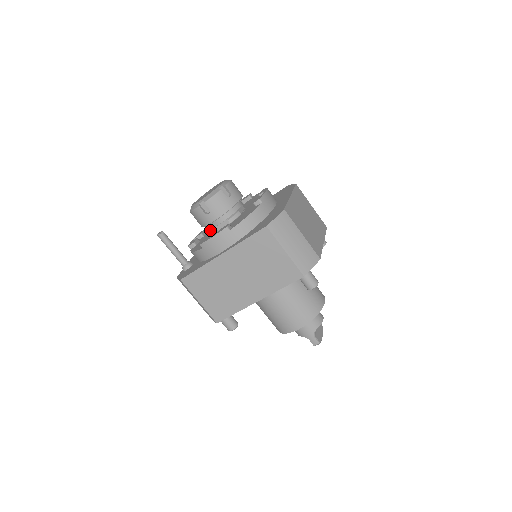
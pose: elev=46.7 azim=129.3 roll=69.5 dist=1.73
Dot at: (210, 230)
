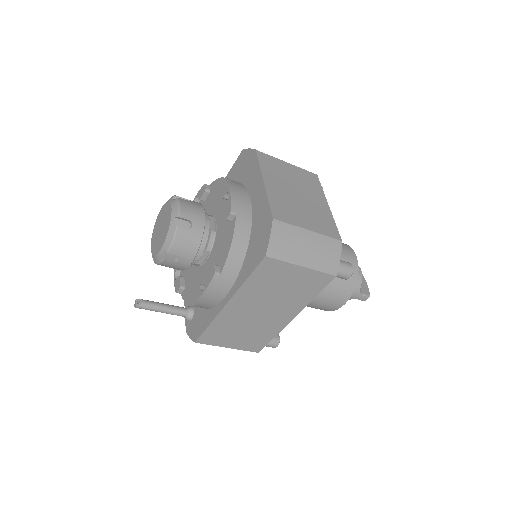
Dot at: occluded
